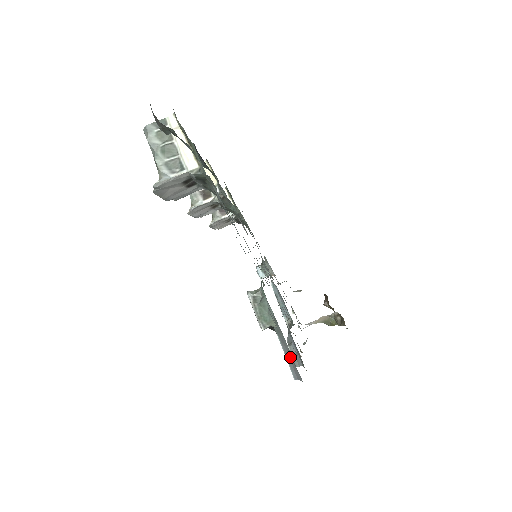
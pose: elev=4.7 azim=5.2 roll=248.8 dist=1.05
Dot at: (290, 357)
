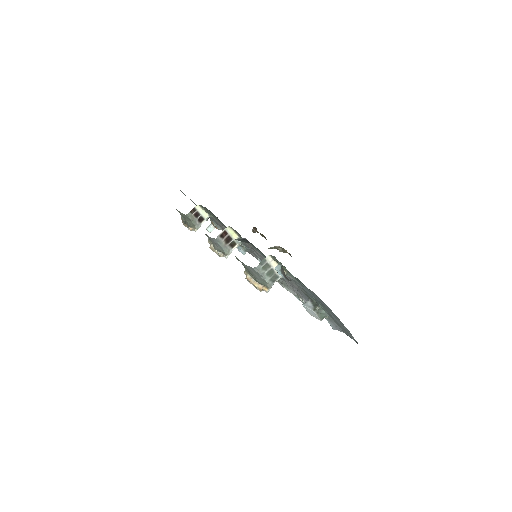
Dot at: (336, 326)
